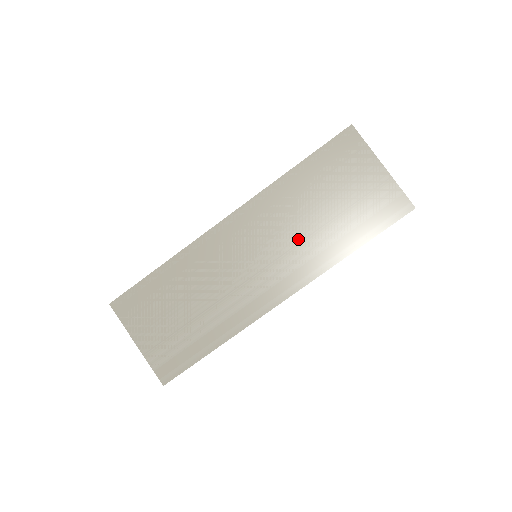
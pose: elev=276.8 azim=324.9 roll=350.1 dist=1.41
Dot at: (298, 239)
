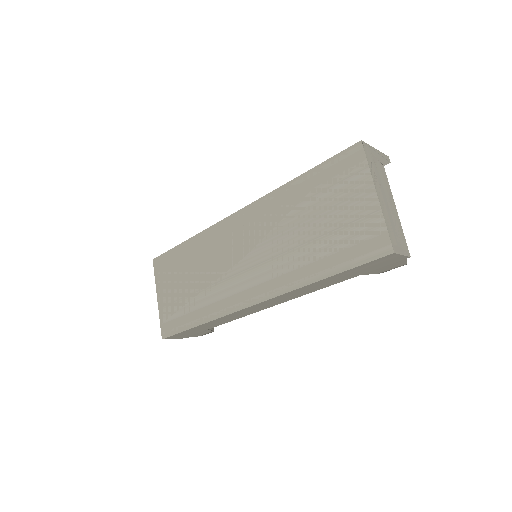
Dot at: (280, 250)
